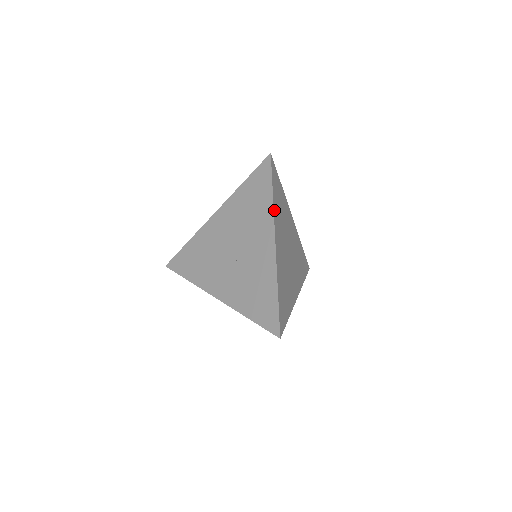
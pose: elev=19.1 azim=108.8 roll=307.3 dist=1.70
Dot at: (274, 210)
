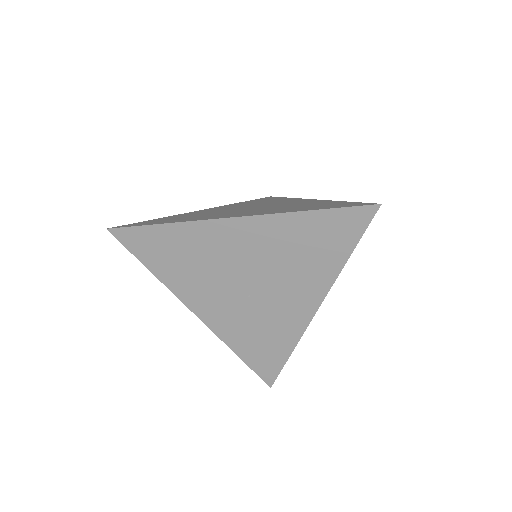
Dot at: (336, 274)
